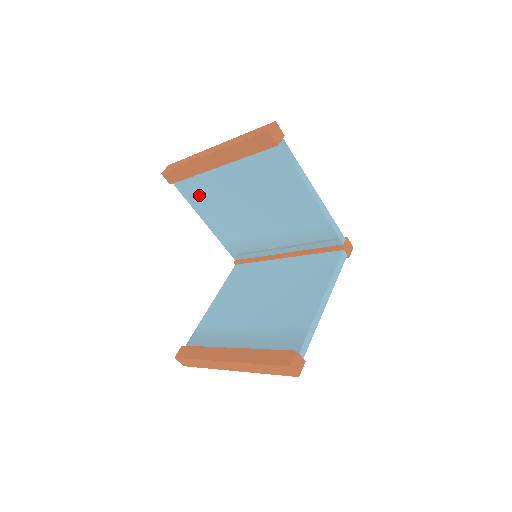
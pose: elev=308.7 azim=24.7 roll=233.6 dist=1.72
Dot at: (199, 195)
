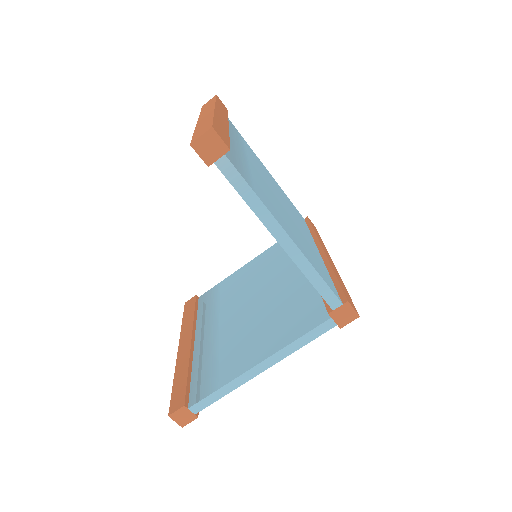
Dot at: occluded
